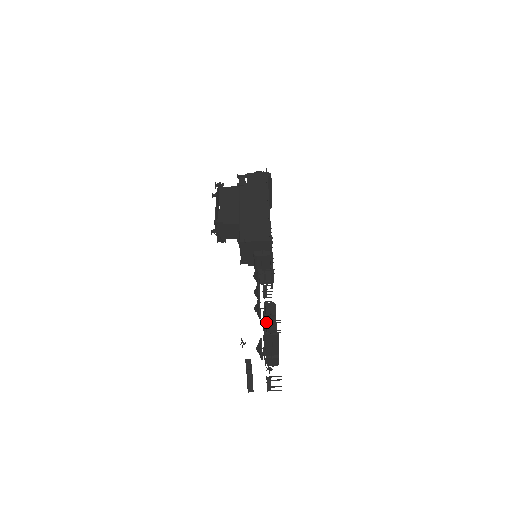
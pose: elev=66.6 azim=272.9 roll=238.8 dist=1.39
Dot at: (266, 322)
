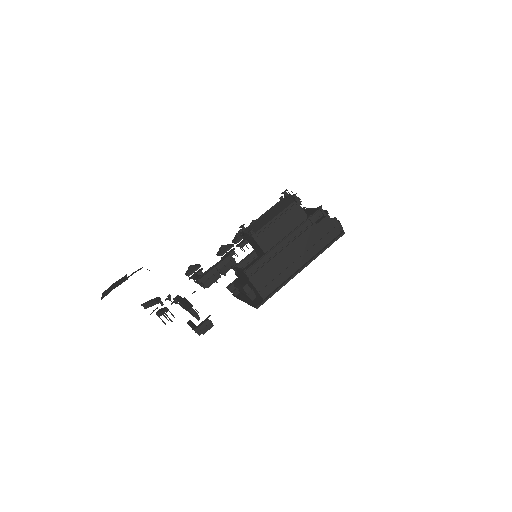
Dot at: (215, 269)
